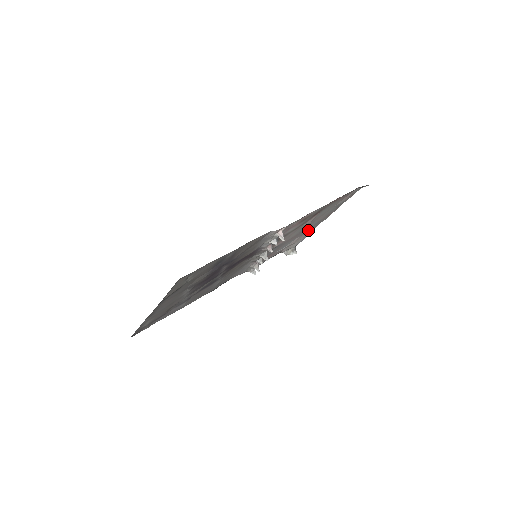
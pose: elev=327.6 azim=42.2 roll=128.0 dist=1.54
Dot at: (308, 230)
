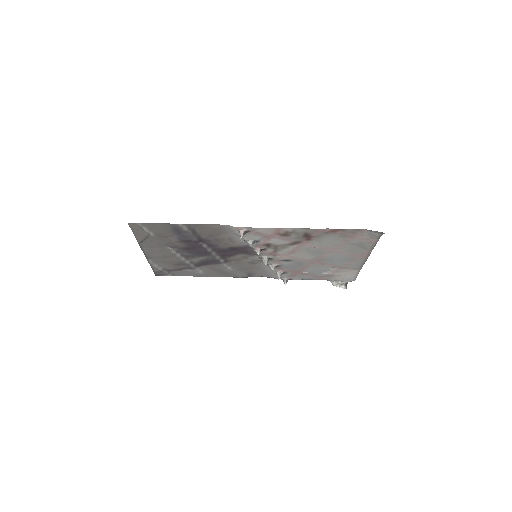
Dot at: (344, 264)
